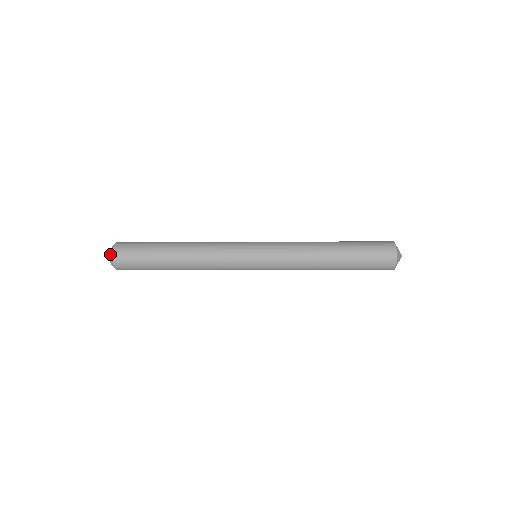
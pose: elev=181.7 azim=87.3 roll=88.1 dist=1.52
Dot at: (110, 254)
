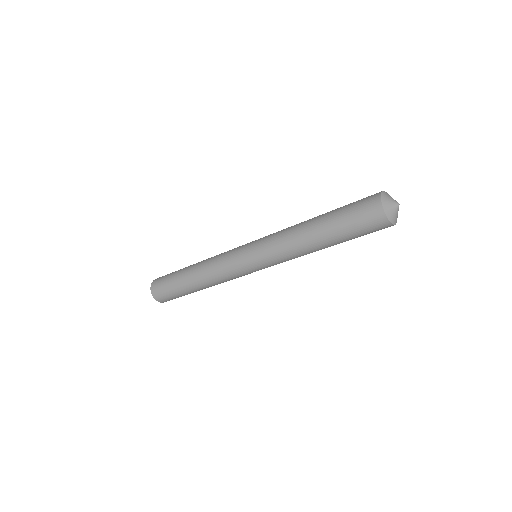
Dot at: (151, 293)
